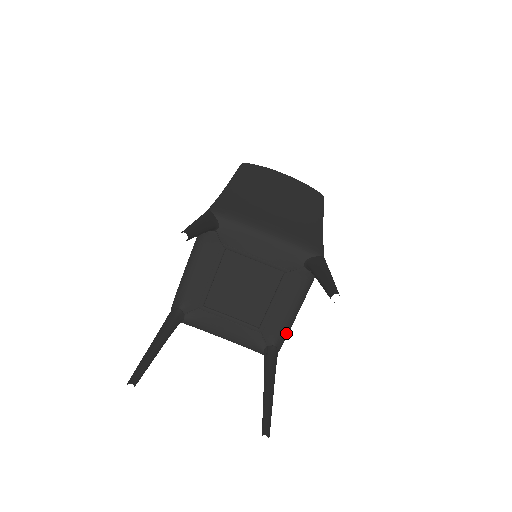
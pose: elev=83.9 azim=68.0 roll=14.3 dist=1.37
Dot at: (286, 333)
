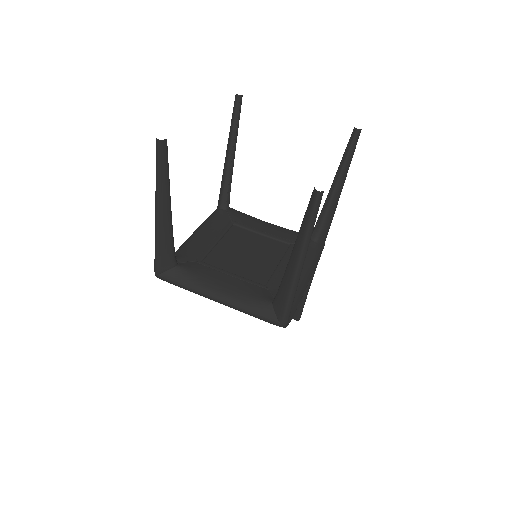
Dot at: (296, 299)
